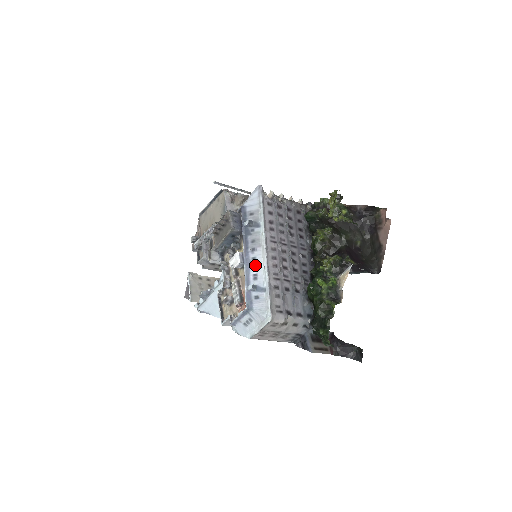
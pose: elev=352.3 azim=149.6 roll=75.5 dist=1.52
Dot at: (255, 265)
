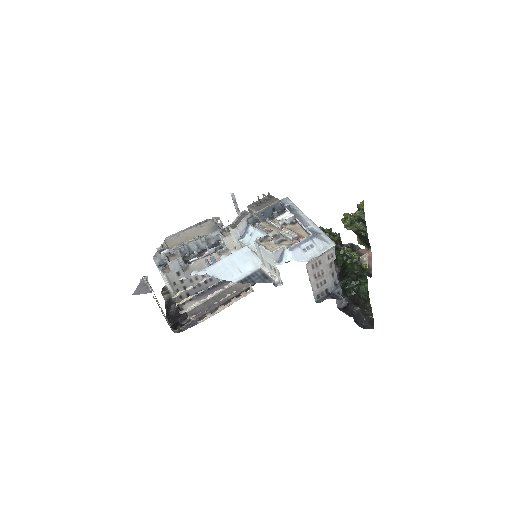
Dot at: (305, 222)
